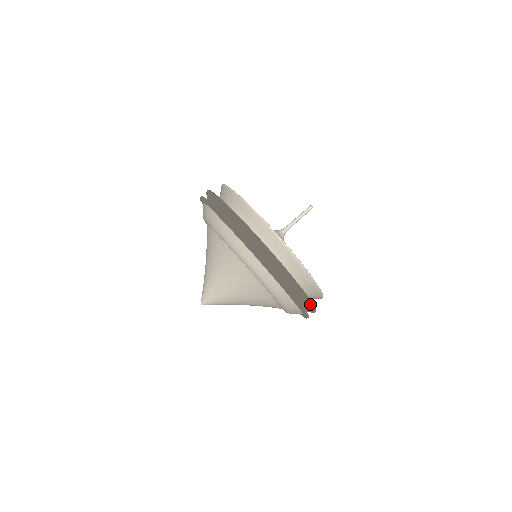
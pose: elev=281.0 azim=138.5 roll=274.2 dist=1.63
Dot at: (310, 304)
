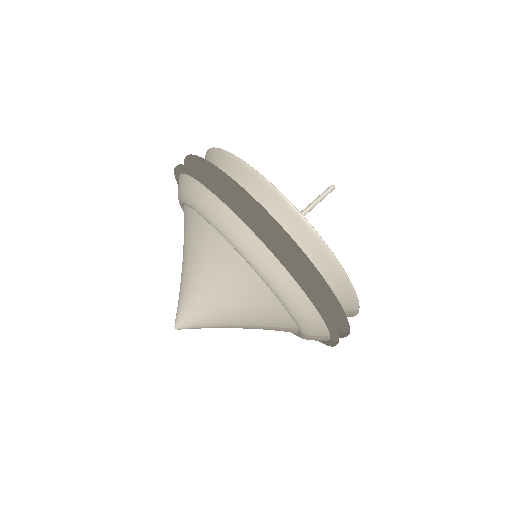
Dot at: (335, 303)
